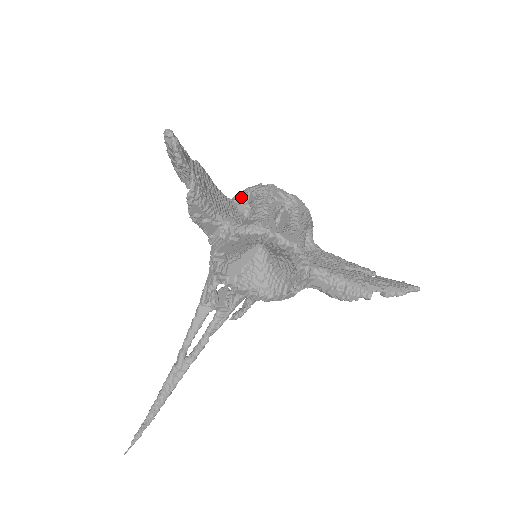
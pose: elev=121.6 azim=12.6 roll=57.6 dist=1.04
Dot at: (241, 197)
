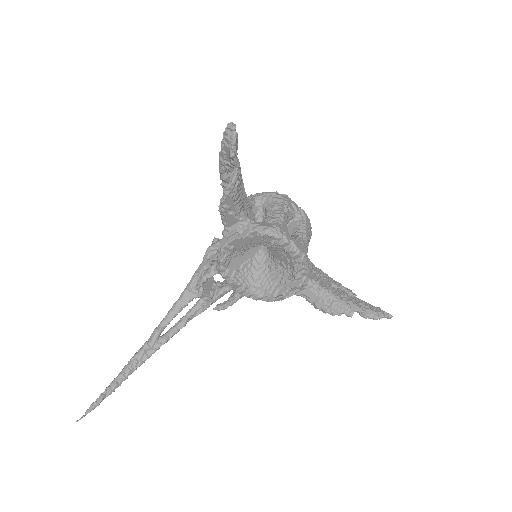
Dot at: (257, 199)
